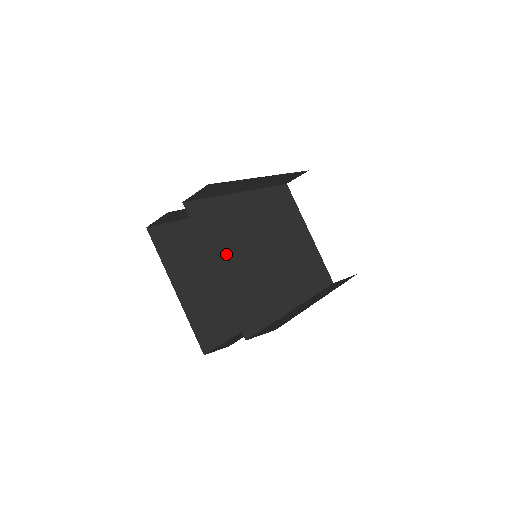
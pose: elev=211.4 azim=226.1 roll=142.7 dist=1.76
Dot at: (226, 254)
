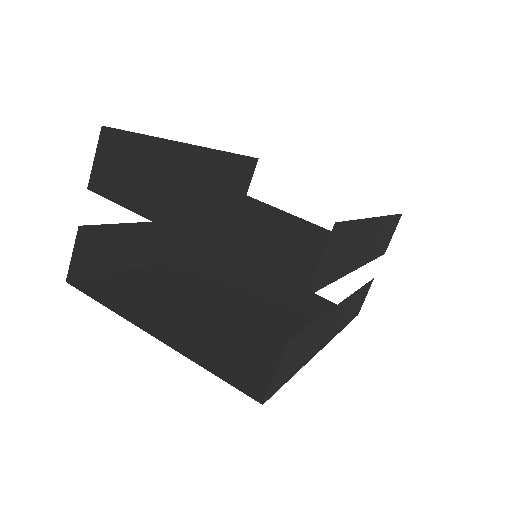
Dot at: (196, 227)
